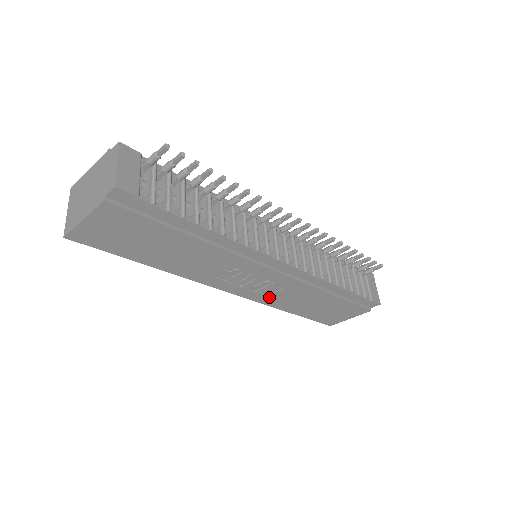
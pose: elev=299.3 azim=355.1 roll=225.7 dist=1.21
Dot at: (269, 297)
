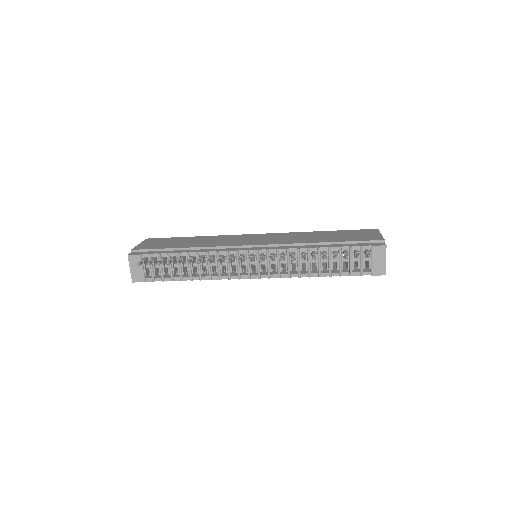
Dot at: occluded
